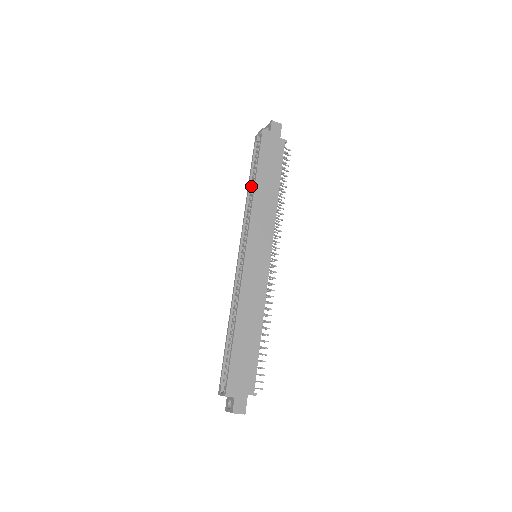
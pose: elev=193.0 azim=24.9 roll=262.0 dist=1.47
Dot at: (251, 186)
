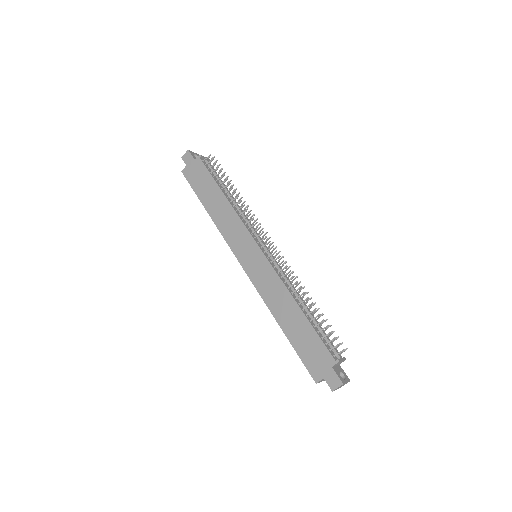
Dot at: occluded
